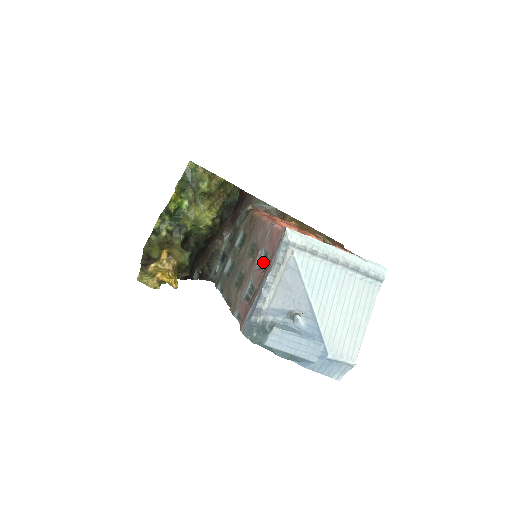
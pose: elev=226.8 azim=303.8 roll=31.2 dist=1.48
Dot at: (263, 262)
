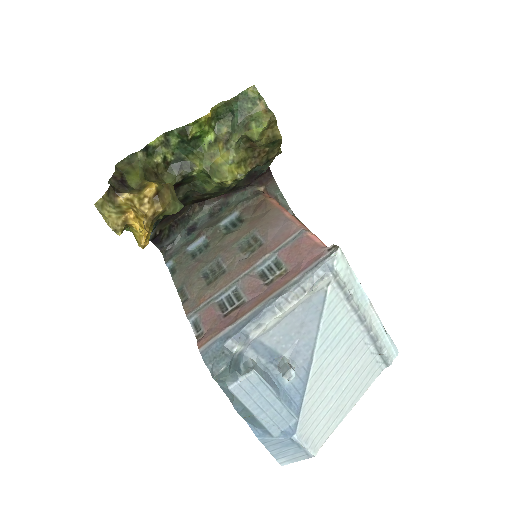
Dot at: (269, 271)
